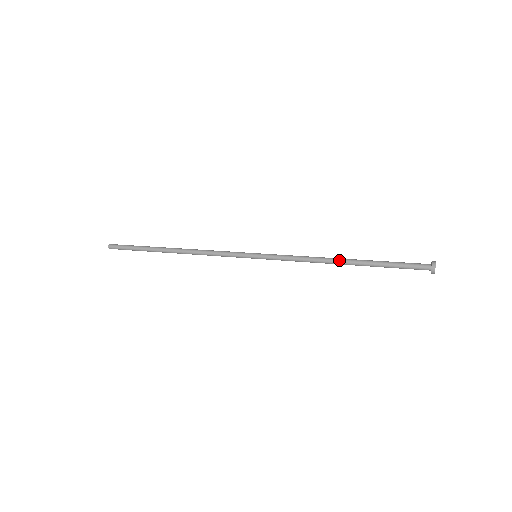
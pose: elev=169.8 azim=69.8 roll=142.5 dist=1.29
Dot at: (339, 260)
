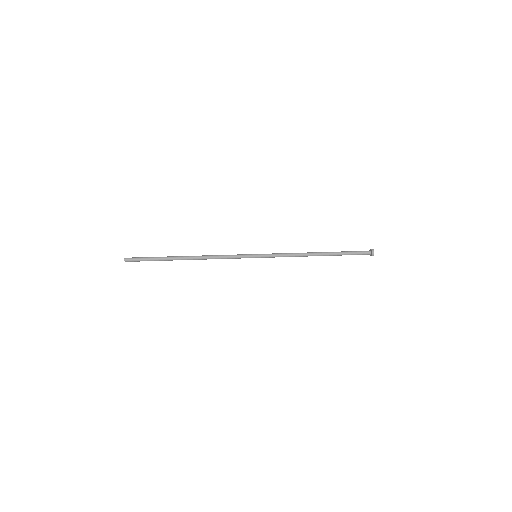
Dot at: occluded
